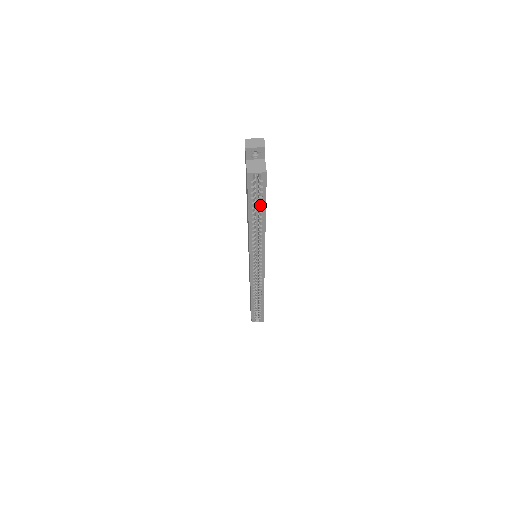
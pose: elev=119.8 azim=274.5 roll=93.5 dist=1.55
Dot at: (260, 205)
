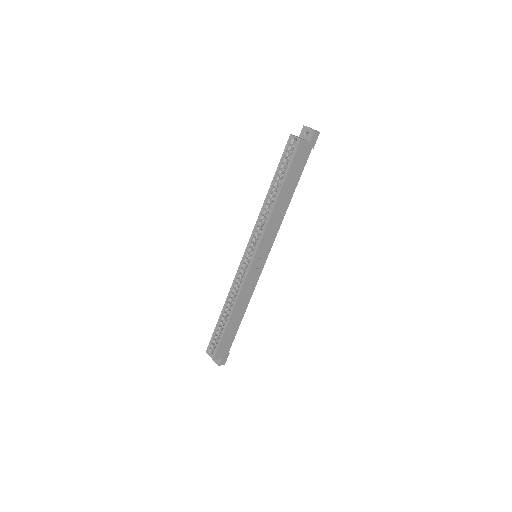
Dot at: (283, 175)
